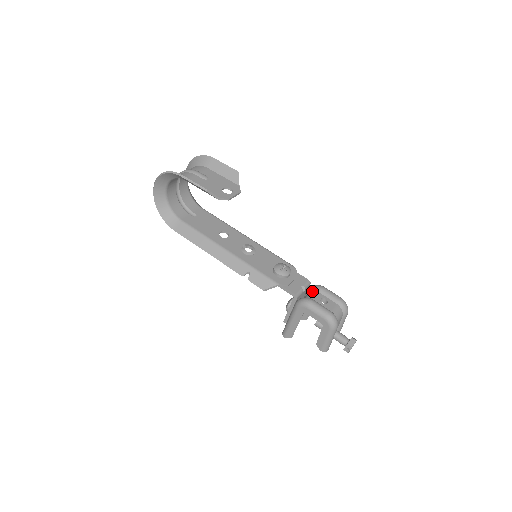
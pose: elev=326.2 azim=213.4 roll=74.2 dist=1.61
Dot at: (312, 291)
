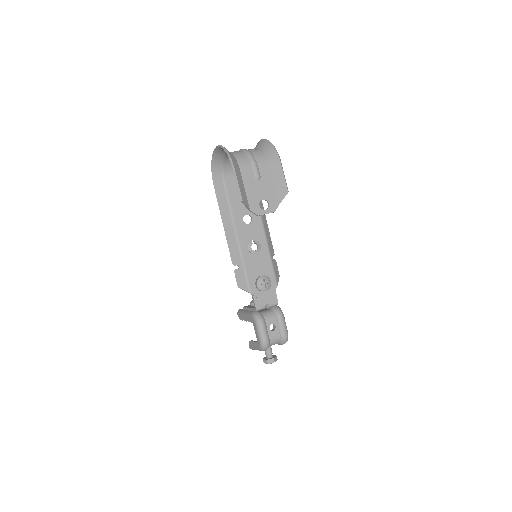
Dot at: (273, 312)
